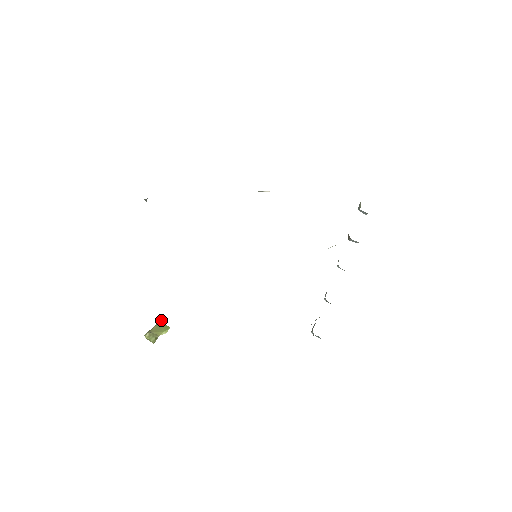
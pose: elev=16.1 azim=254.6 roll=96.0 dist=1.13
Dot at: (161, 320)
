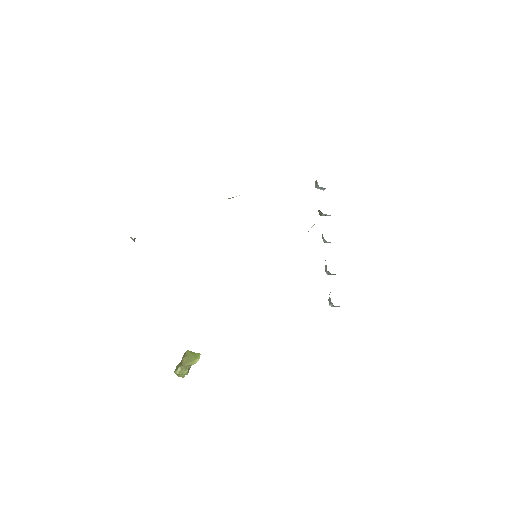
Dot at: (187, 351)
